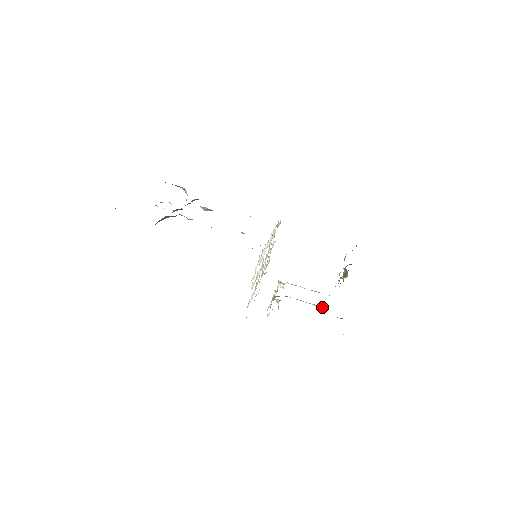
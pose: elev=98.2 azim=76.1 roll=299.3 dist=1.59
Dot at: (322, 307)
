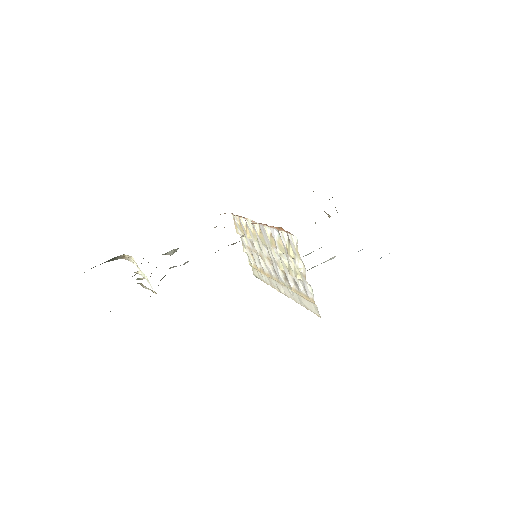
Dot at: occluded
